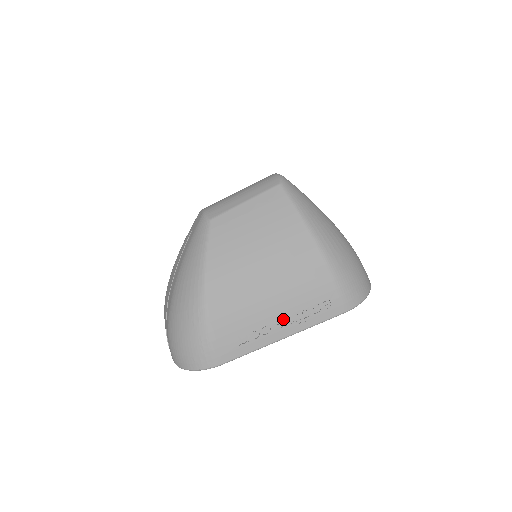
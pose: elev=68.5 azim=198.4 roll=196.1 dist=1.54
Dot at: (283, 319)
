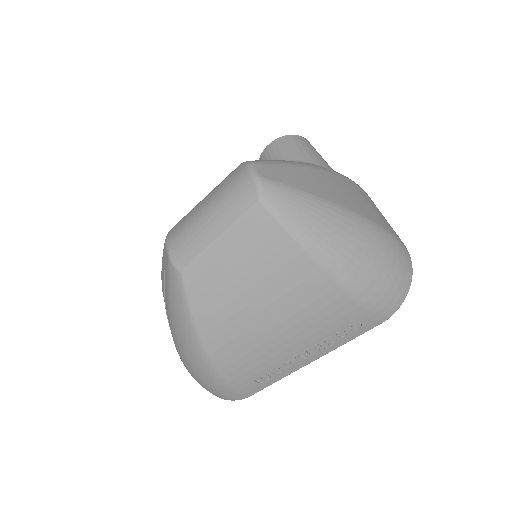
Dot at: (306, 352)
